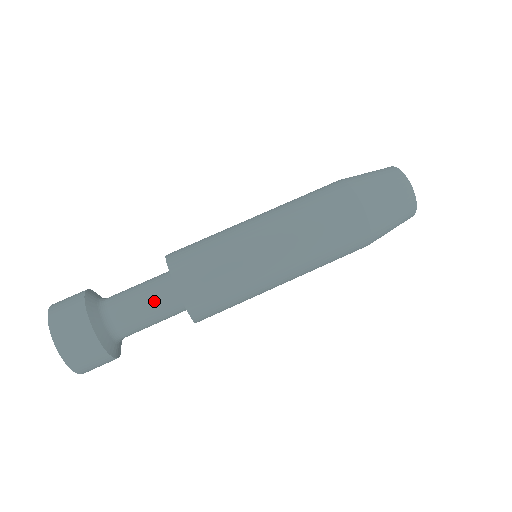
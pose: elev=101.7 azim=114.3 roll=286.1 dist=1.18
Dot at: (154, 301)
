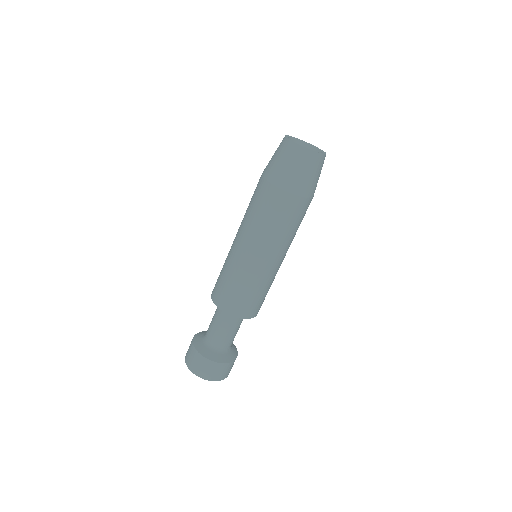
Dot at: occluded
